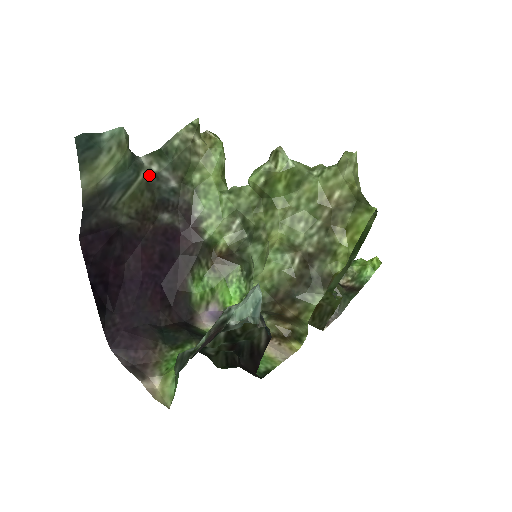
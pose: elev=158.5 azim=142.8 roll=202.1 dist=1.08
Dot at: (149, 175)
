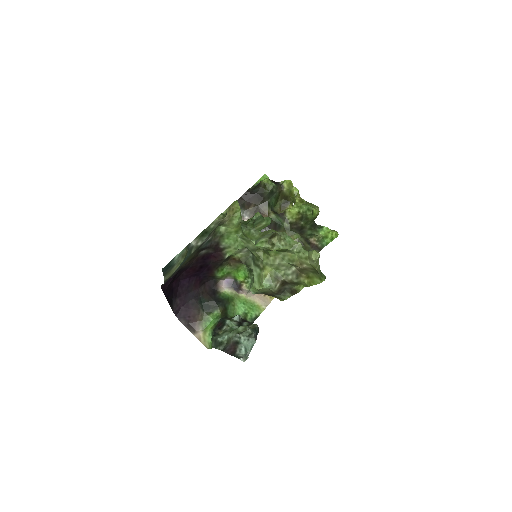
Dot at: (196, 248)
